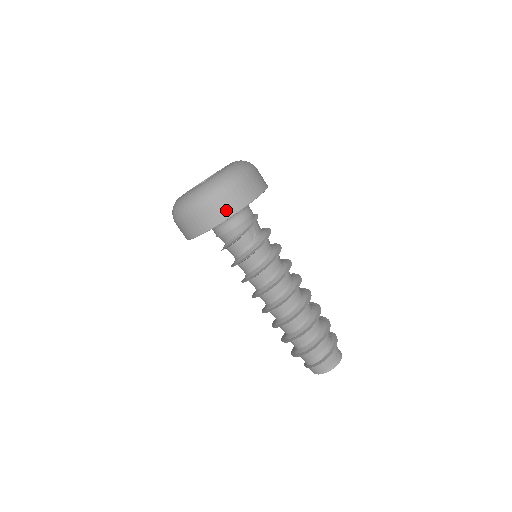
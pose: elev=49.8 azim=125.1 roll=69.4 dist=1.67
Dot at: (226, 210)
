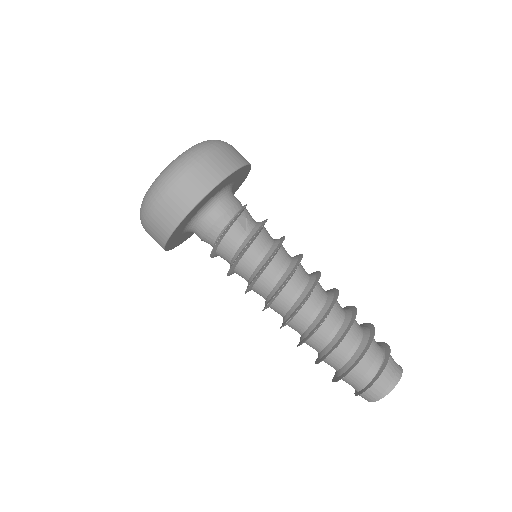
Dot at: (201, 185)
